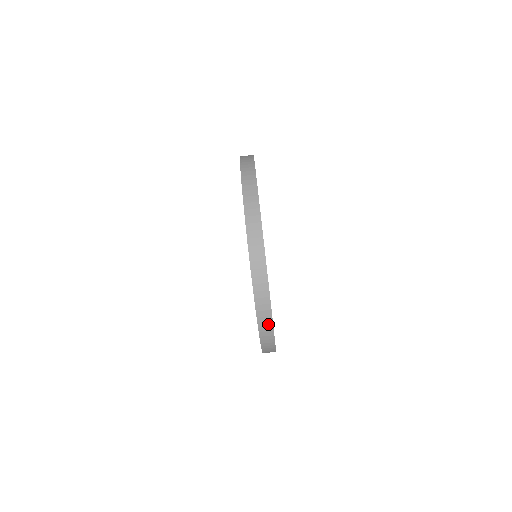
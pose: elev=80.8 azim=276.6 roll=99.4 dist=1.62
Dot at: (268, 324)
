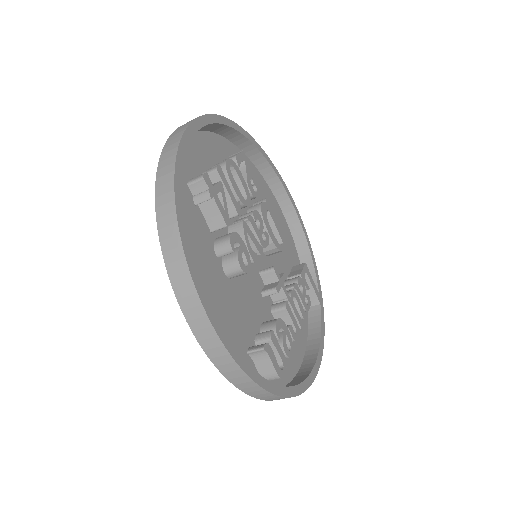
Dot at: (266, 394)
